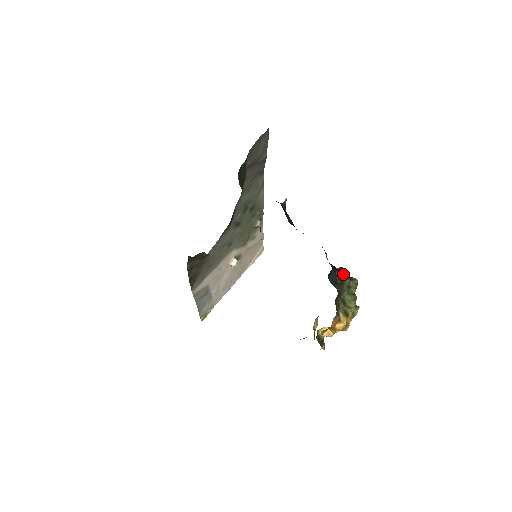
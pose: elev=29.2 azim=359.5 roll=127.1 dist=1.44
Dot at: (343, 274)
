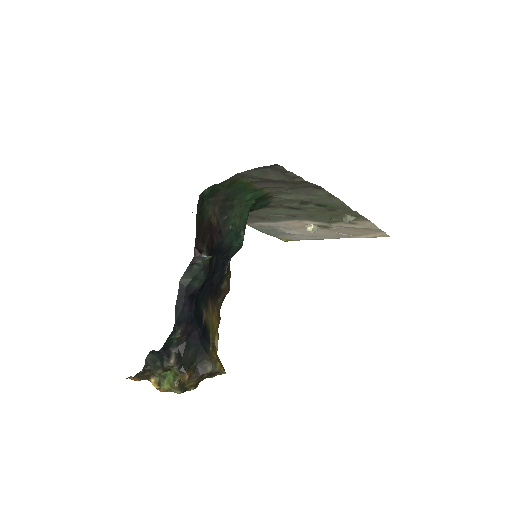
Dot at: (165, 363)
